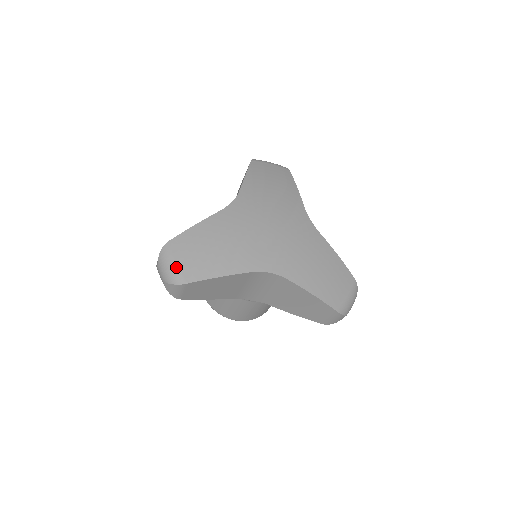
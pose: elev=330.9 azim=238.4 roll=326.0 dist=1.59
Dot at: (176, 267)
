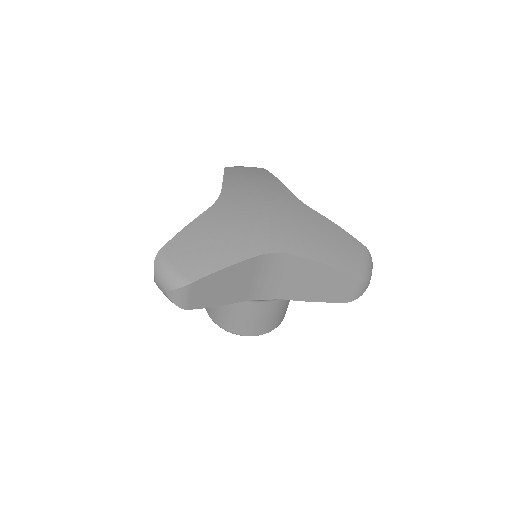
Dot at: (175, 270)
